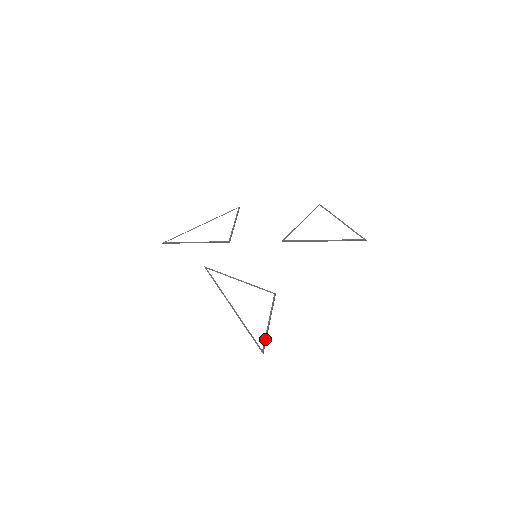
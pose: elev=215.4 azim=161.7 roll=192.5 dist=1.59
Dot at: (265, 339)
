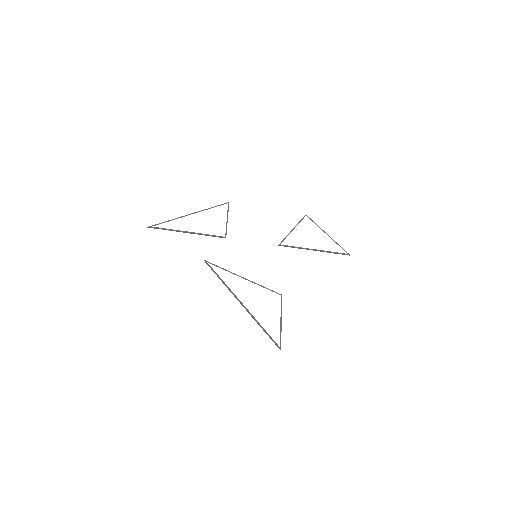
Dot at: occluded
